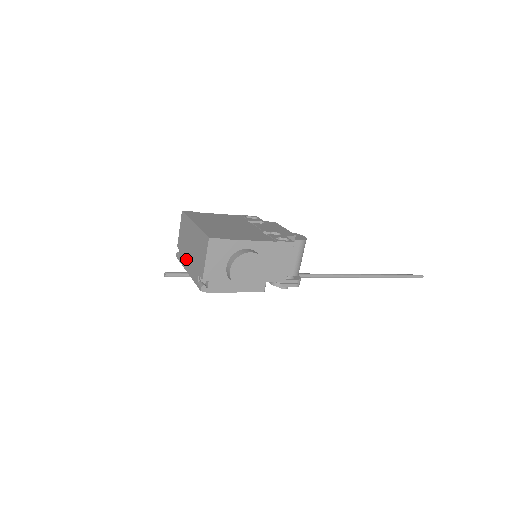
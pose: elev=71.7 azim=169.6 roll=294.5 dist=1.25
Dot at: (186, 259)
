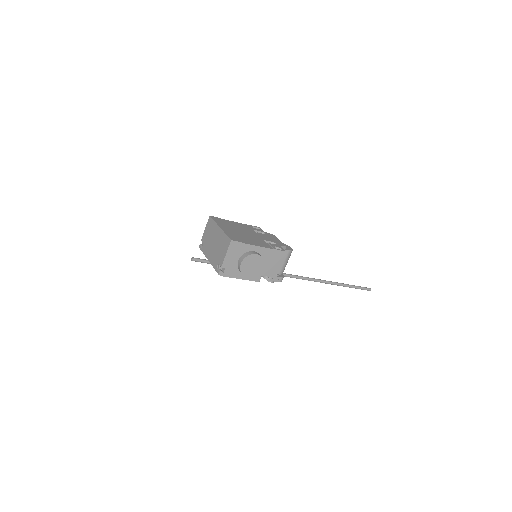
Dot at: (208, 250)
